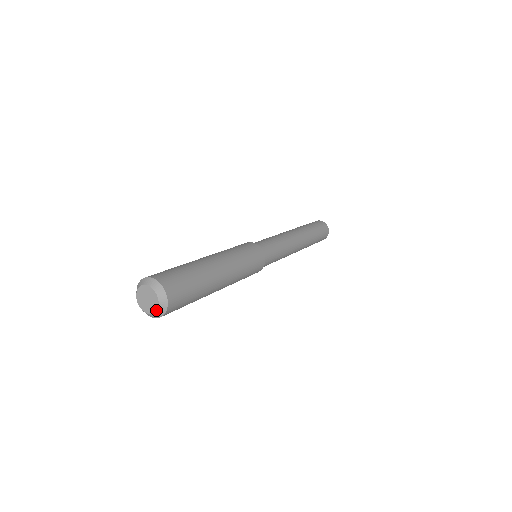
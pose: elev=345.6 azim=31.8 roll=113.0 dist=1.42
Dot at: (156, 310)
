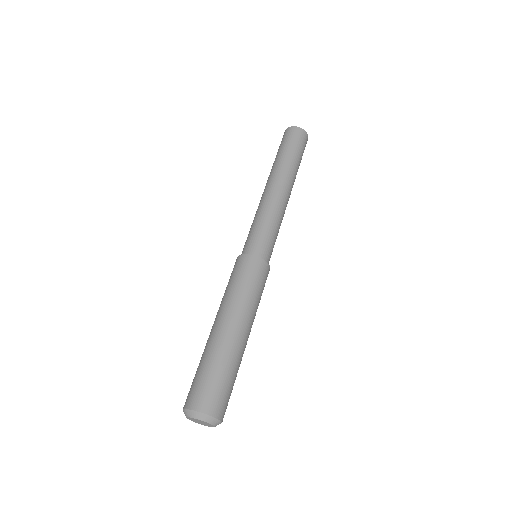
Dot at: occluded
